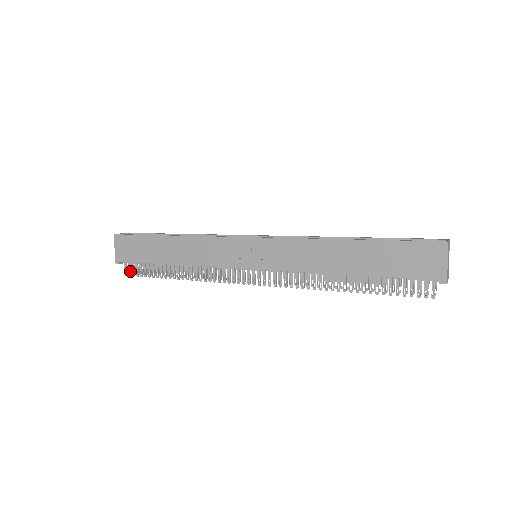
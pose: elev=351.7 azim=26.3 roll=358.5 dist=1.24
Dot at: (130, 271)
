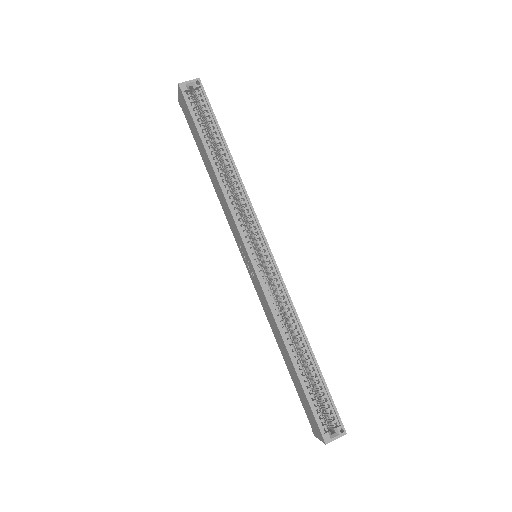
Dot at: occluded
